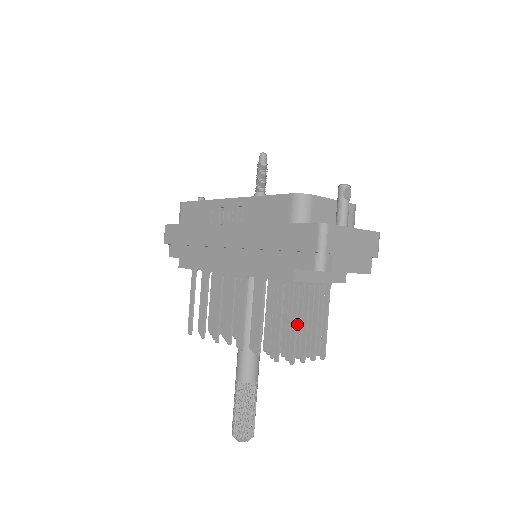
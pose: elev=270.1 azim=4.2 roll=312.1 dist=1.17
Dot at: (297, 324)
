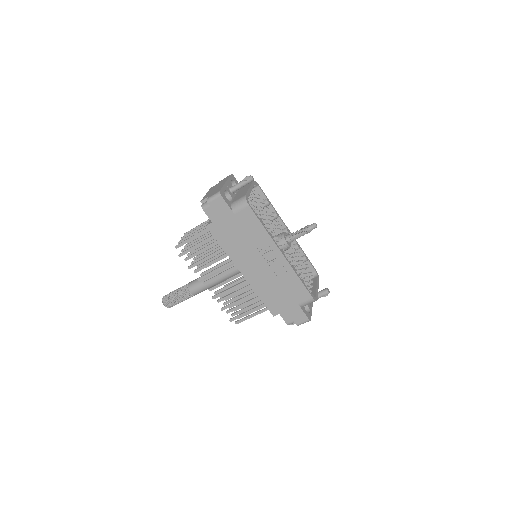
Dot at: occluded
